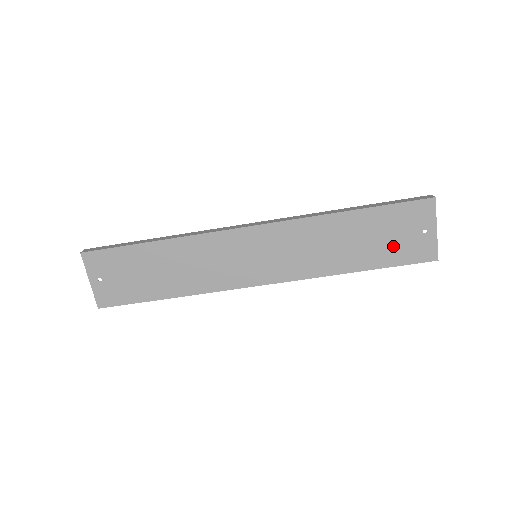
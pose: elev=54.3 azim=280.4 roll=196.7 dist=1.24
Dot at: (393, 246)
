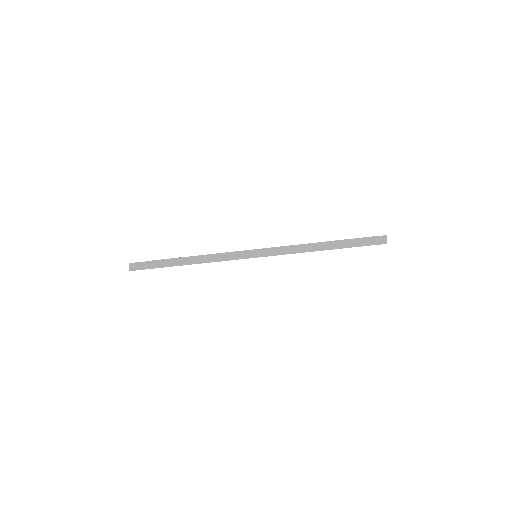
Dot at: occluded
